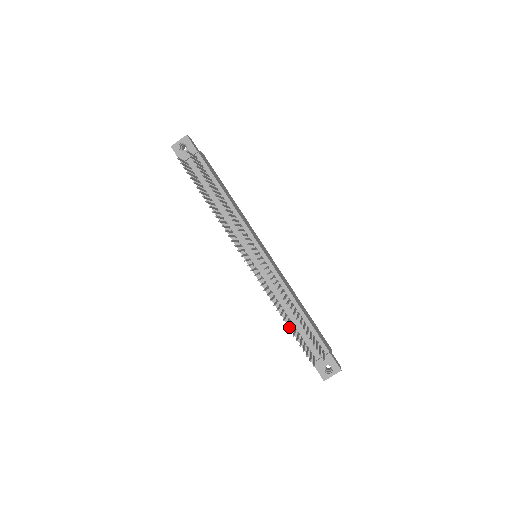
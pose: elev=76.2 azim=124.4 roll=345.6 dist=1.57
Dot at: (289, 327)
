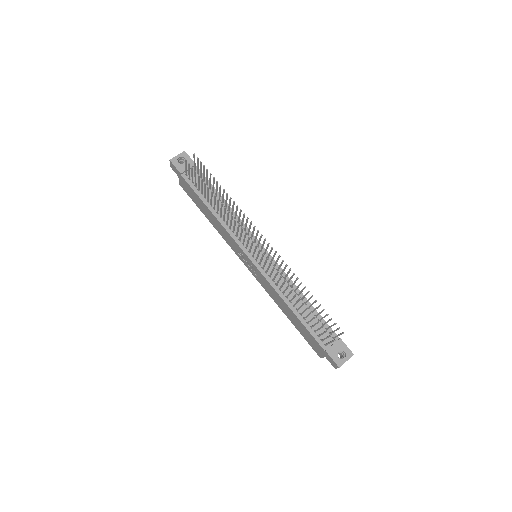
Dot at: (298, 318)
